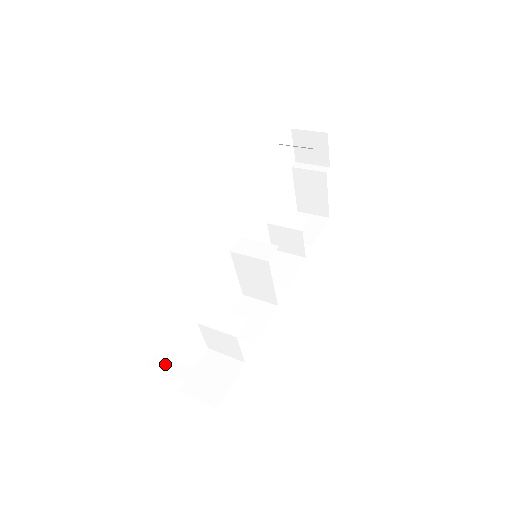
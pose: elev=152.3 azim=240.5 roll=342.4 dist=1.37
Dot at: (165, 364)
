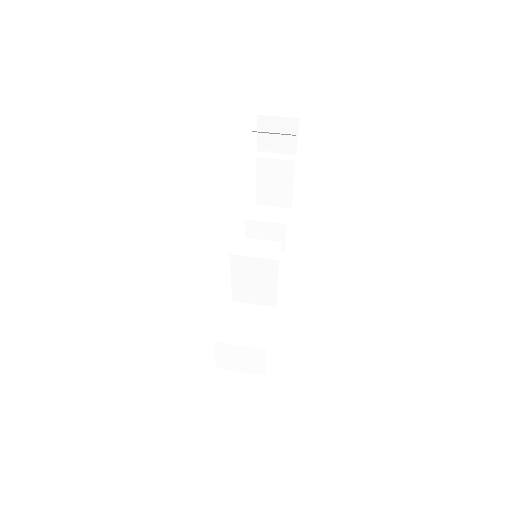
Dot at: (212, 398)
